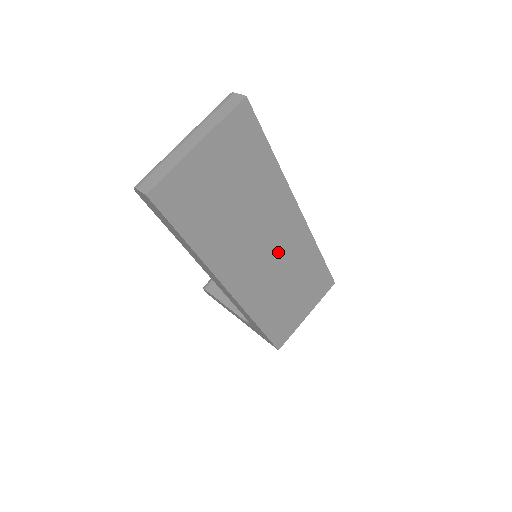
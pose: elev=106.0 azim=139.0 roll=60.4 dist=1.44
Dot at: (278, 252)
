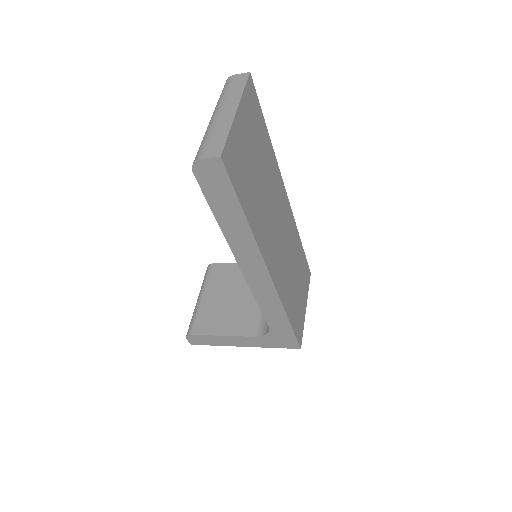
Dot at: (284, 236)
